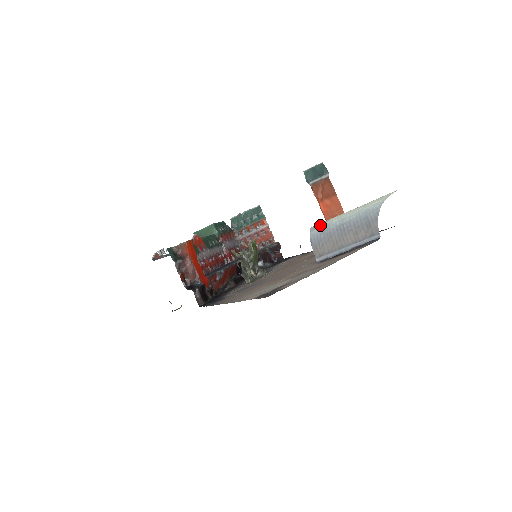
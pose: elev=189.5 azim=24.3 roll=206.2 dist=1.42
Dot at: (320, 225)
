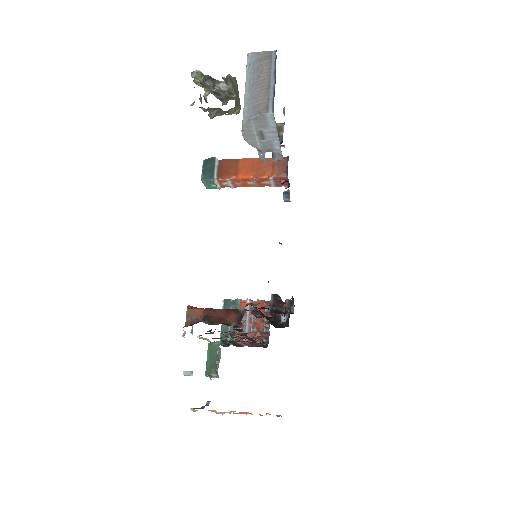
Dot at: occluded
